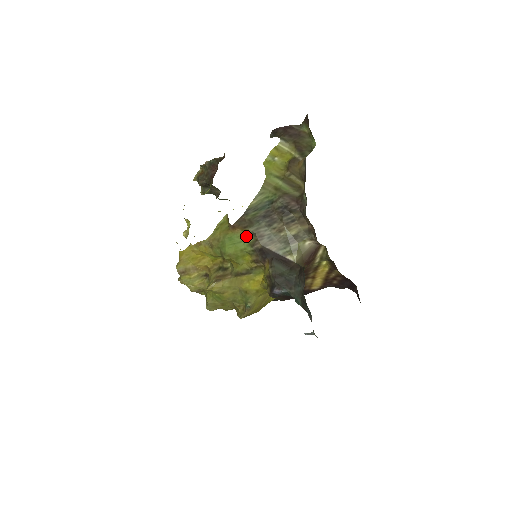
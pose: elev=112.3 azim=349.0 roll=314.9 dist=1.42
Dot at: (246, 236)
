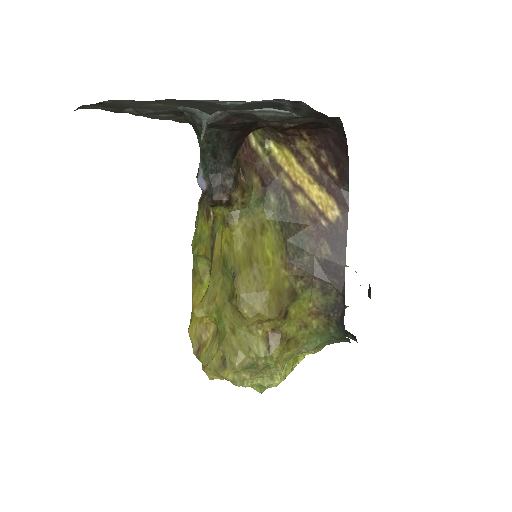
Dot at: occluded
